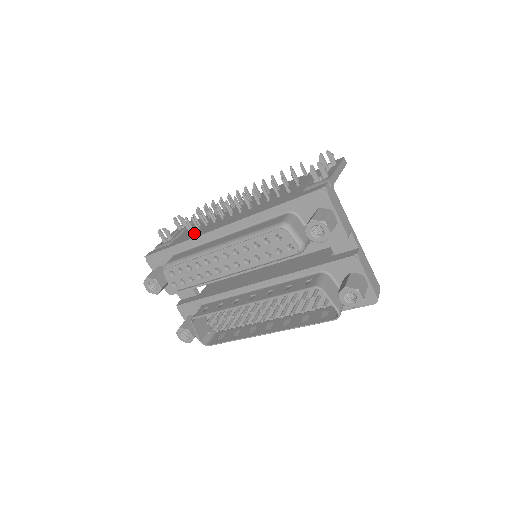
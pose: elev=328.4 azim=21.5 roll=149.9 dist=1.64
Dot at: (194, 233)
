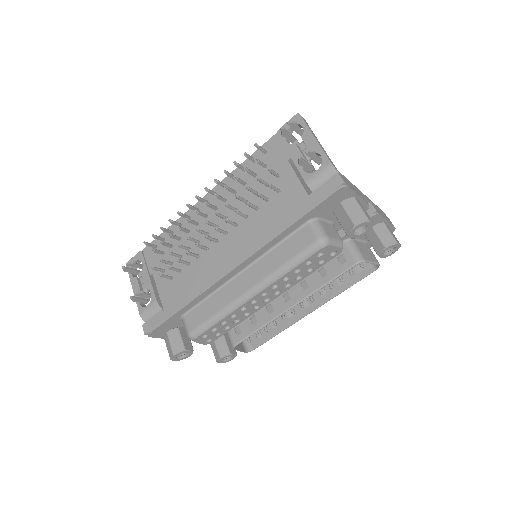
Dot at: (185, 281)
